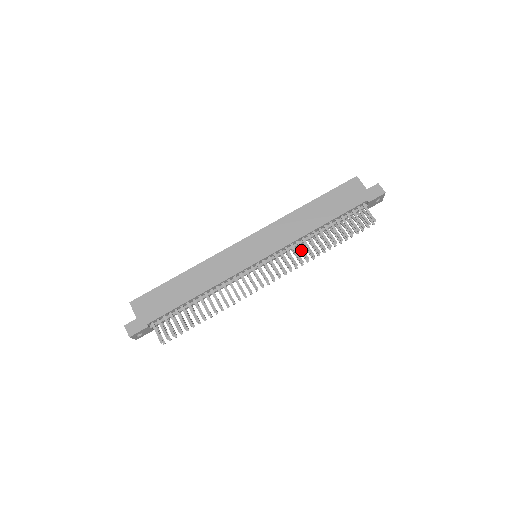
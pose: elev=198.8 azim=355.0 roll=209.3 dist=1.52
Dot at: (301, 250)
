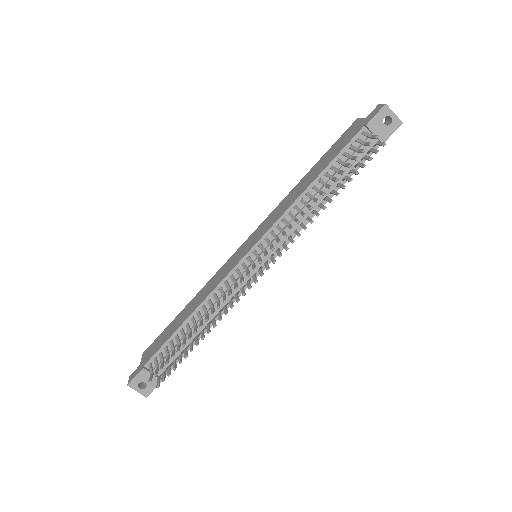
Dot at: (293, 219)
